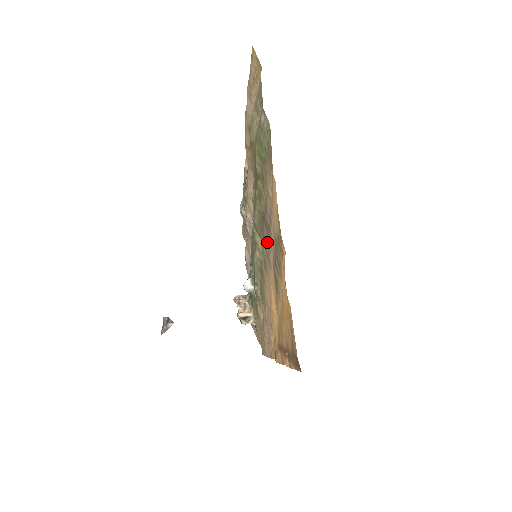
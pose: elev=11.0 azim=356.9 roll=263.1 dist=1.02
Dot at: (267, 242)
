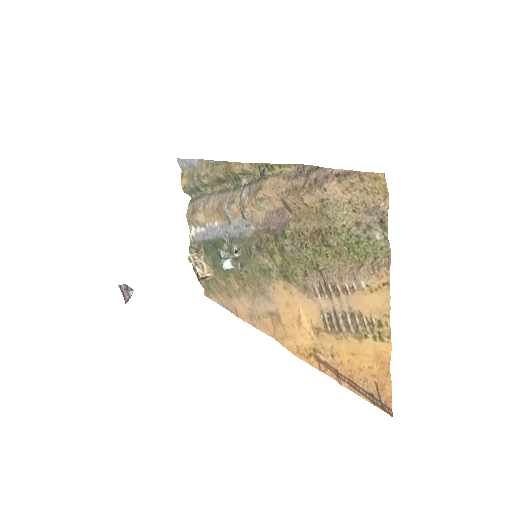
Dot at: (316, 286)
